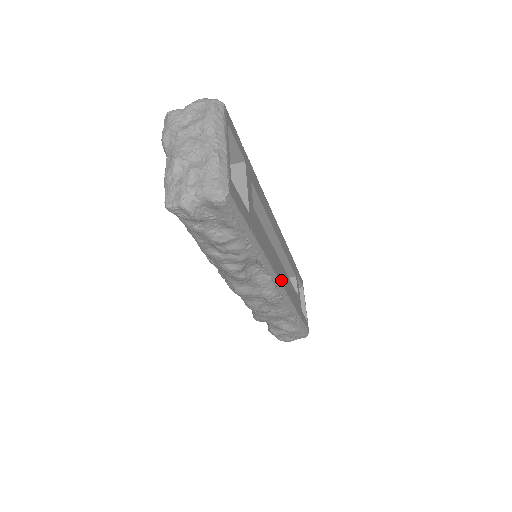
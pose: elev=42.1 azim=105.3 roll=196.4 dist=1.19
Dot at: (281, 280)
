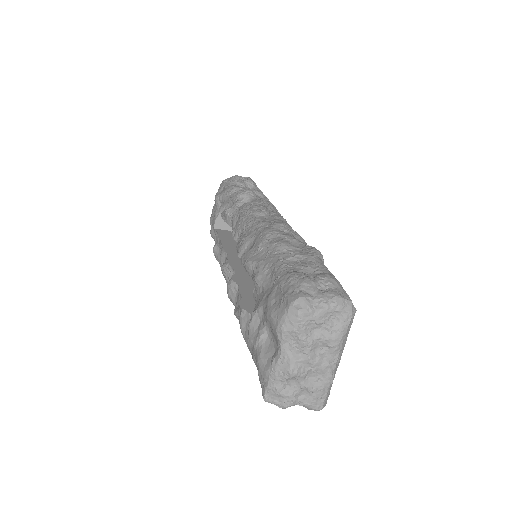
Dot at: occluded
